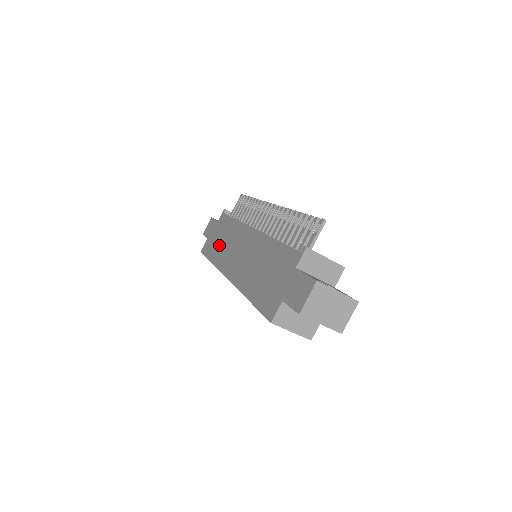
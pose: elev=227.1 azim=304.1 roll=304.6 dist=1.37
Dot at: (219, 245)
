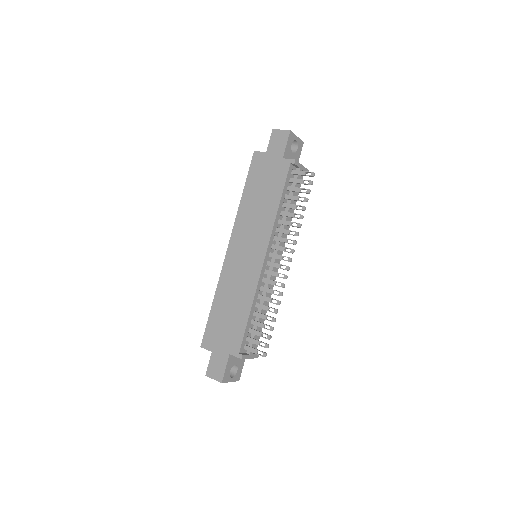
Dot at: (256, 197)
